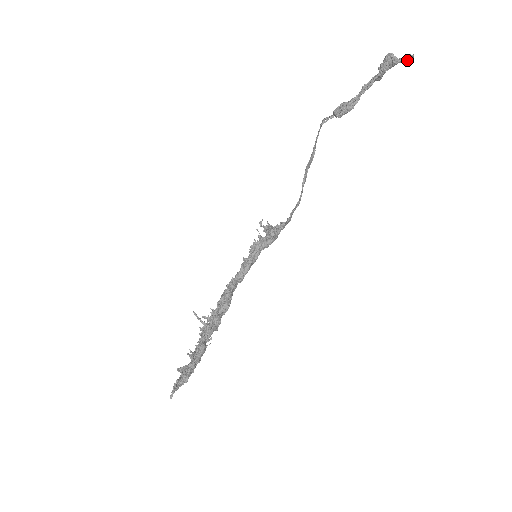
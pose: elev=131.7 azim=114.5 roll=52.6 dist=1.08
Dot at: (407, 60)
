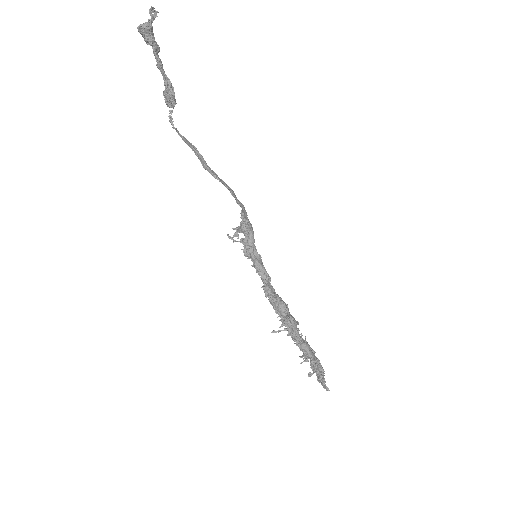
Dot at: (153, 15)
